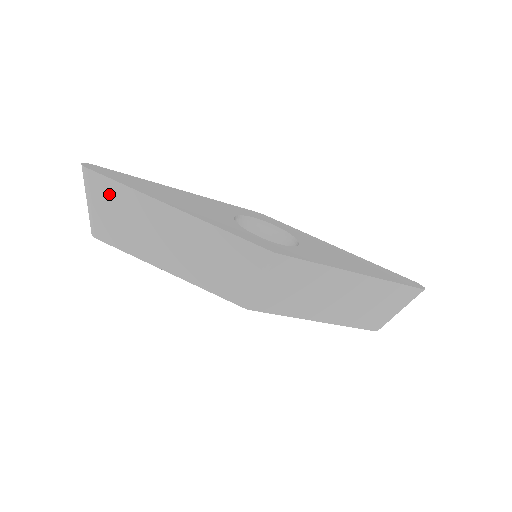
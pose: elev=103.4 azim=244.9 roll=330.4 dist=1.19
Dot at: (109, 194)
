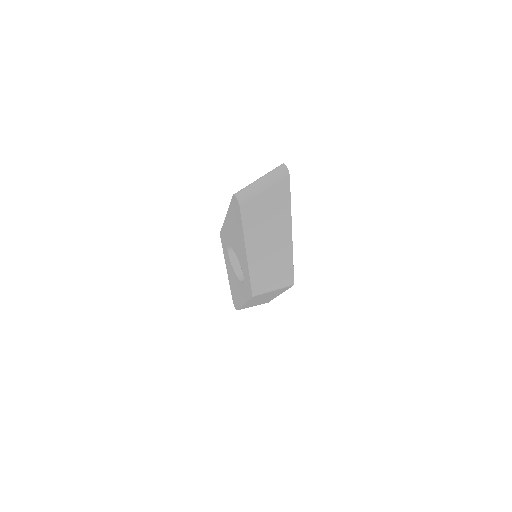
Dot at: (279, 198)
